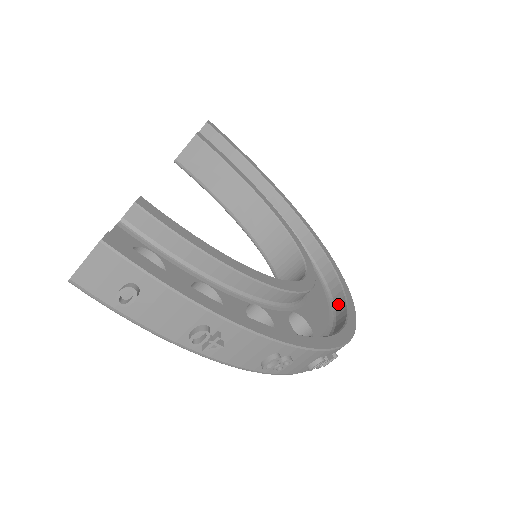
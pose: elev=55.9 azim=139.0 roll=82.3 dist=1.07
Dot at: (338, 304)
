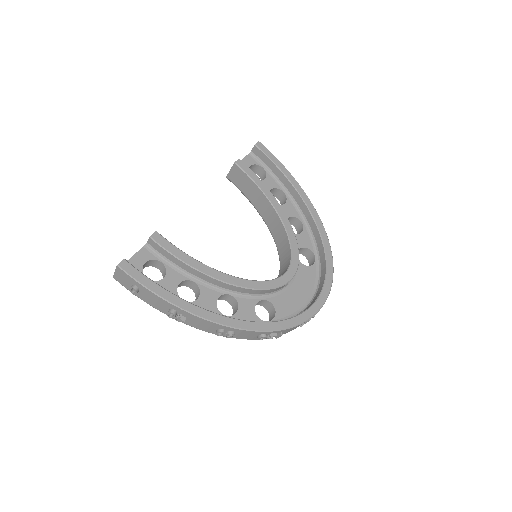
Dot at: (316, 295)
